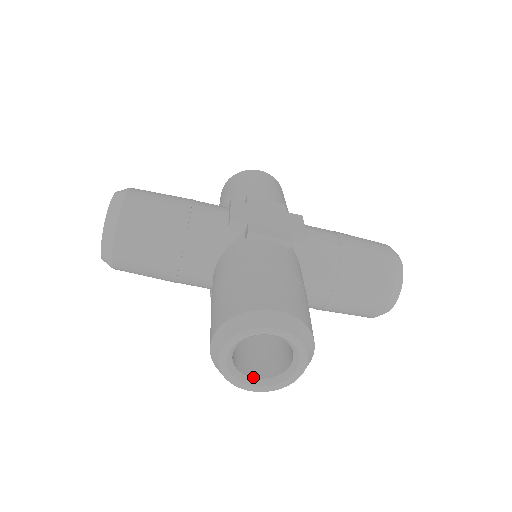
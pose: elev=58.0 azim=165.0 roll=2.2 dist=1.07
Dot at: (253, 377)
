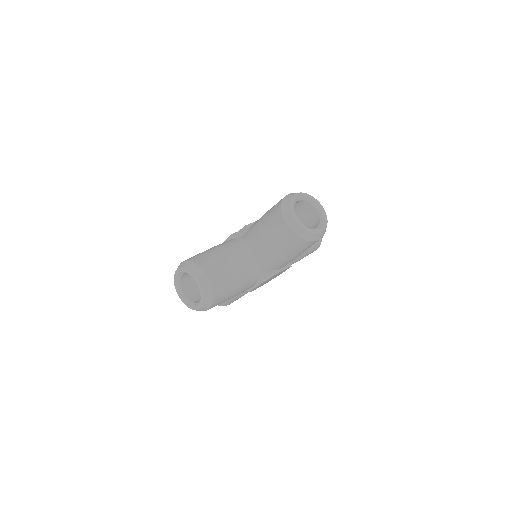
Dot at: (315, 228)
